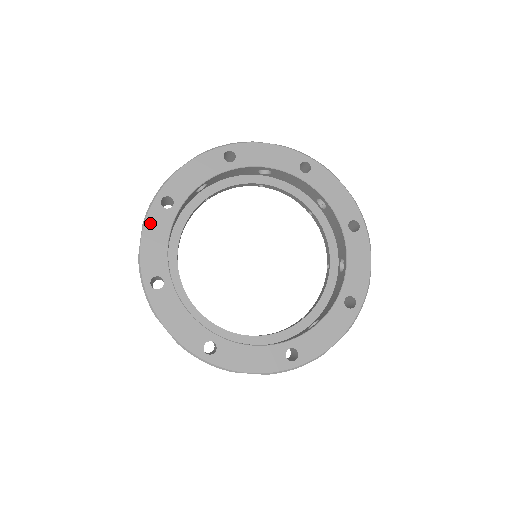
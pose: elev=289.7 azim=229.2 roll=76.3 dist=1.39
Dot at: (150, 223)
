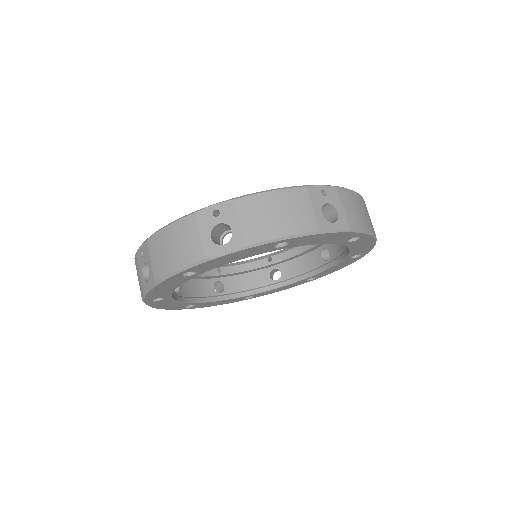
Dot at: (164, 284)
